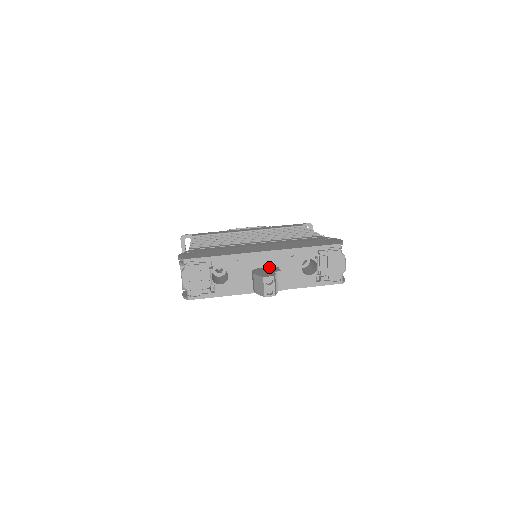
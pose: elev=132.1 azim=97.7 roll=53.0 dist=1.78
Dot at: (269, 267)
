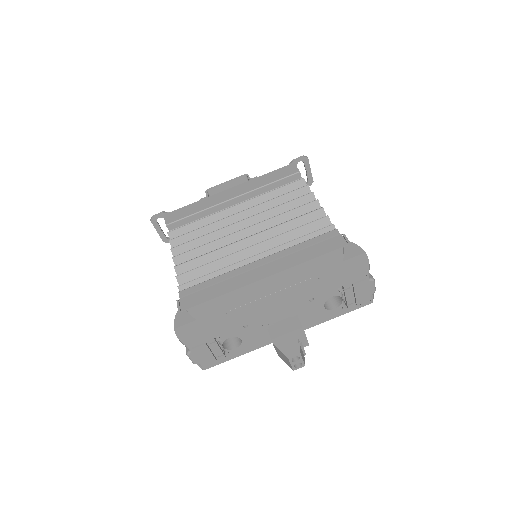
Dot at: (286, 317)
